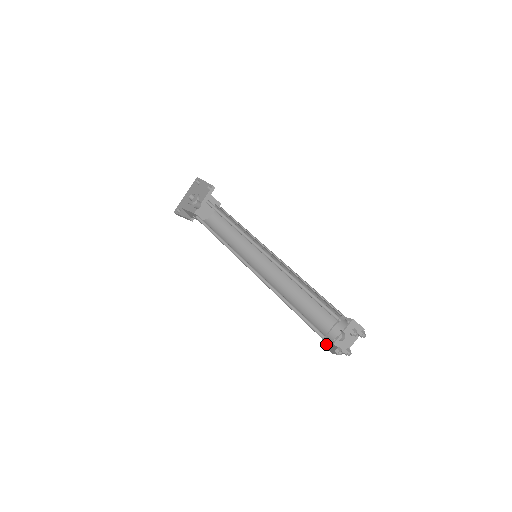
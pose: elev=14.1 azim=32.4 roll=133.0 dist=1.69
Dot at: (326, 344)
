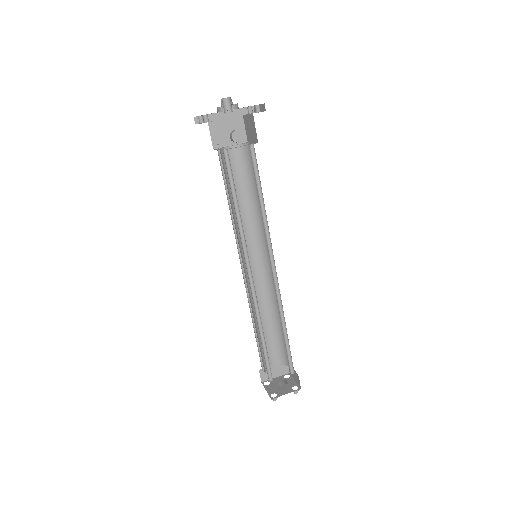
Dot at: occluded
